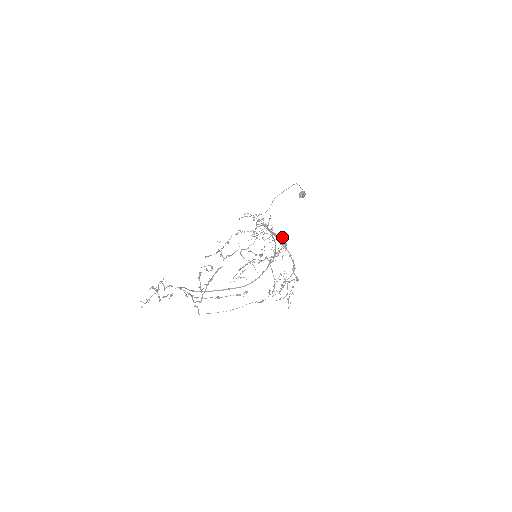
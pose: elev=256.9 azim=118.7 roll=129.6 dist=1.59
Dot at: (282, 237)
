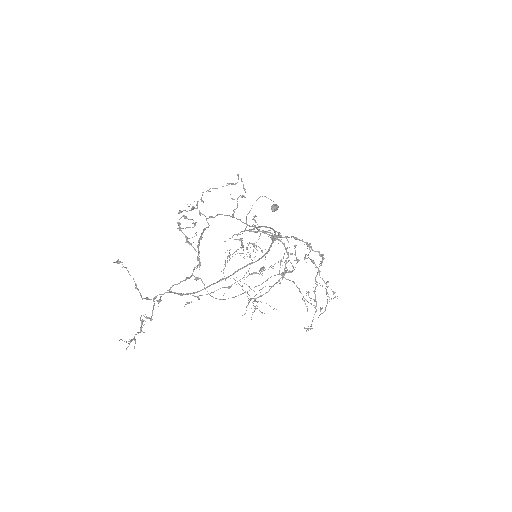
Dot at: (276, 238)
